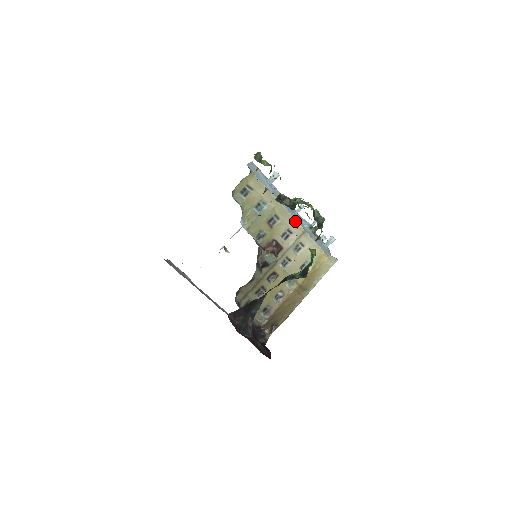
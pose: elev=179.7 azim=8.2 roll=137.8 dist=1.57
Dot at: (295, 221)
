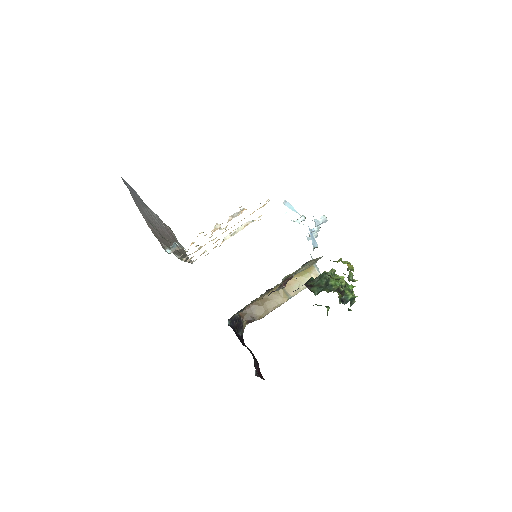
Dot at: occluded
